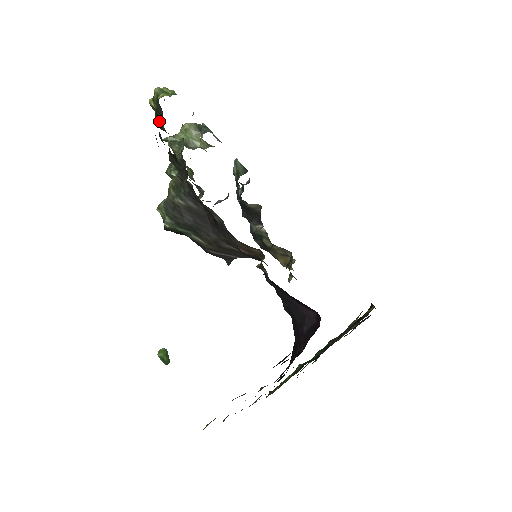
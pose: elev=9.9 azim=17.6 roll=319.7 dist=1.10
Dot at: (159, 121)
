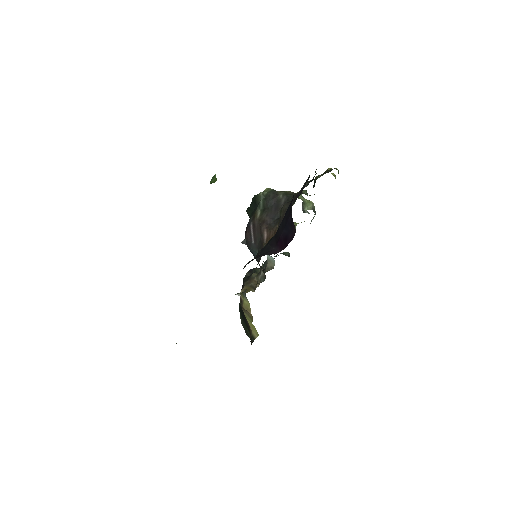
Dot at: (321, 175)
